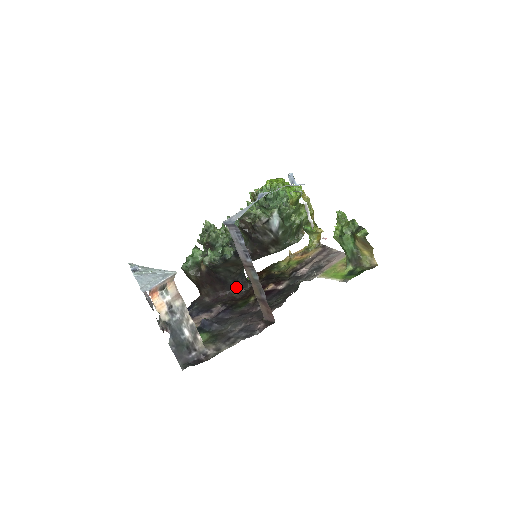
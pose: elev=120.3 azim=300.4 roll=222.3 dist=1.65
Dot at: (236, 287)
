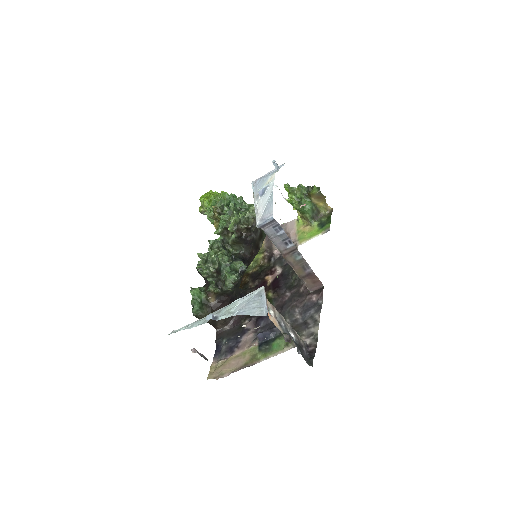
Dot at: occluded
